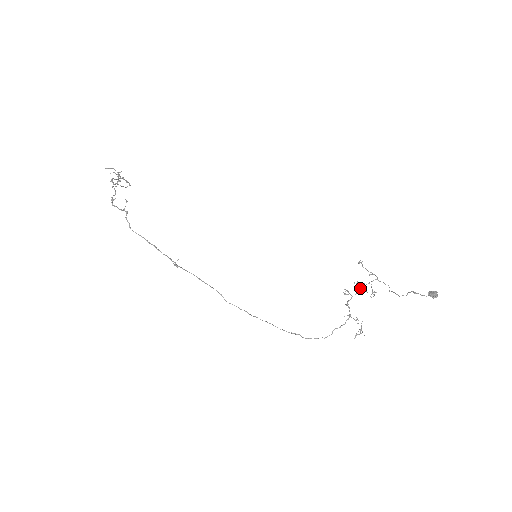
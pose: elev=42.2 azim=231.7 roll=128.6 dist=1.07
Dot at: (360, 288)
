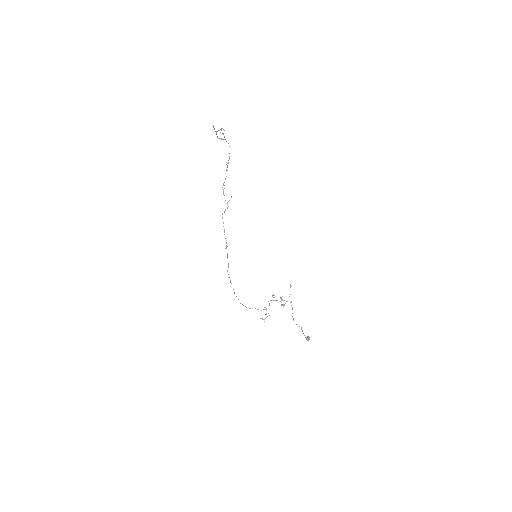
Dot at: (280, 298)
